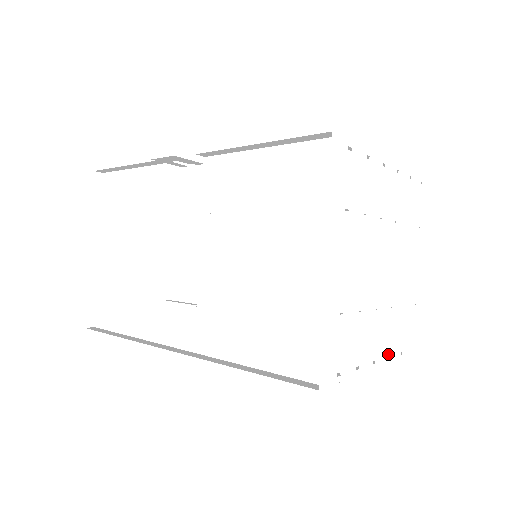
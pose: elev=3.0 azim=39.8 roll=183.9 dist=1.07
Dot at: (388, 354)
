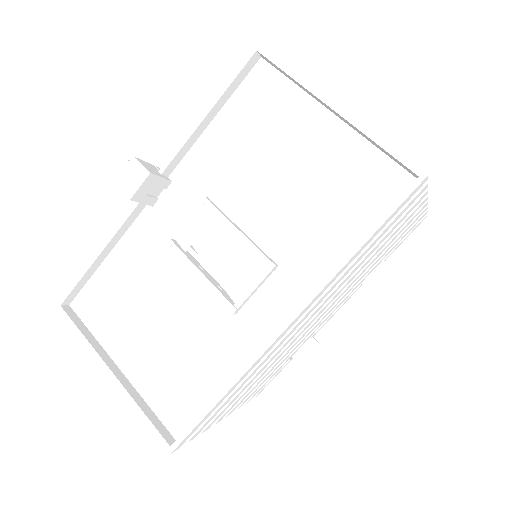
Dot at: occluded
